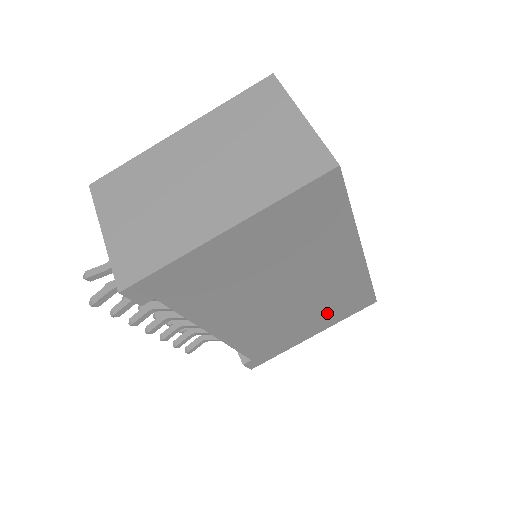
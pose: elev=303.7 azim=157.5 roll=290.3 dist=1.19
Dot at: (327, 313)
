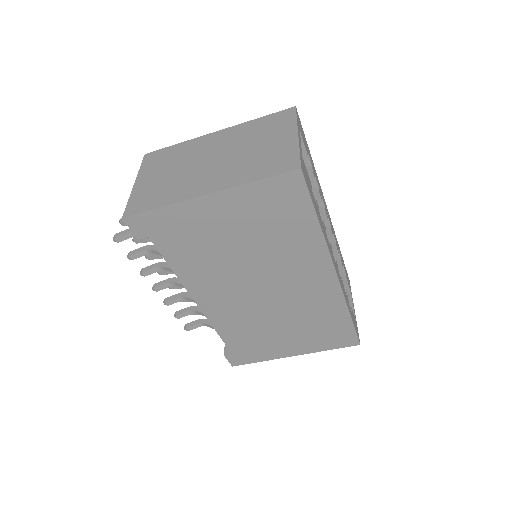
Dot at: (306, 333)
